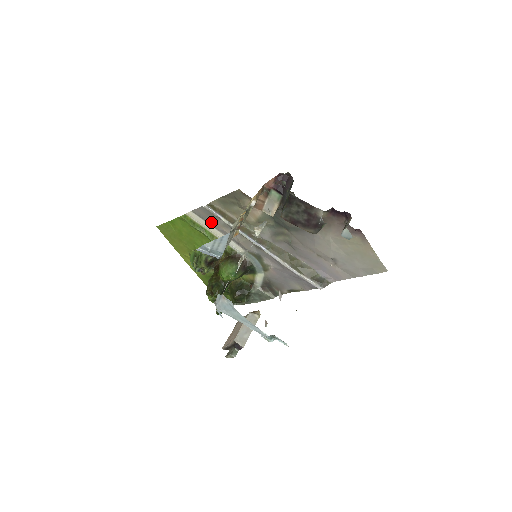
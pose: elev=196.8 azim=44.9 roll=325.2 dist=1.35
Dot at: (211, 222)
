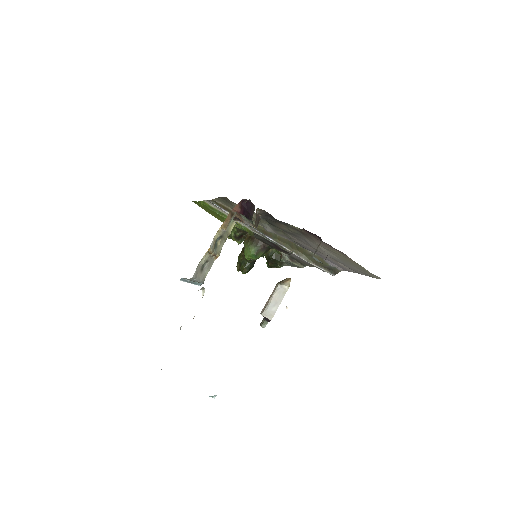
Dot at: occluded
